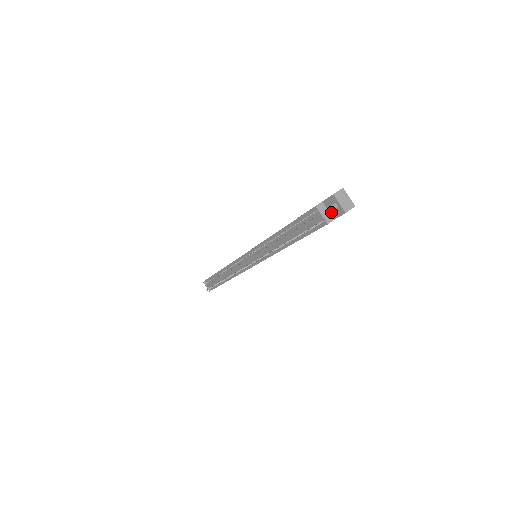
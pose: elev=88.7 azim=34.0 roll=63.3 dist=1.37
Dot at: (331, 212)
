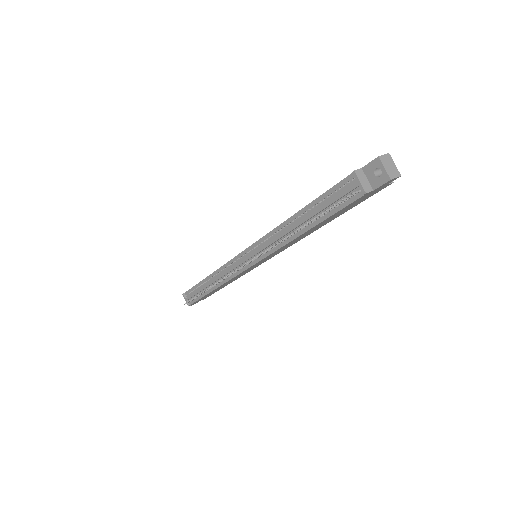
Dot at: (371, 181)
